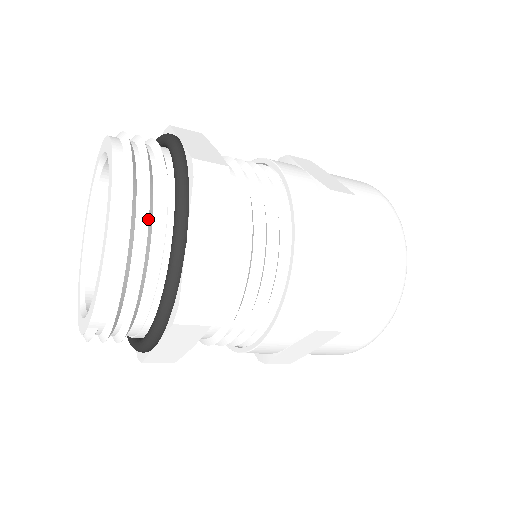
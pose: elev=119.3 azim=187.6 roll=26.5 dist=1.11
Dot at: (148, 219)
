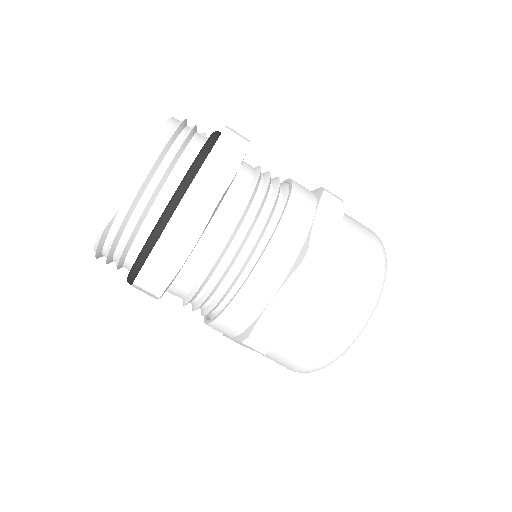
Dot at: (188, 135)
